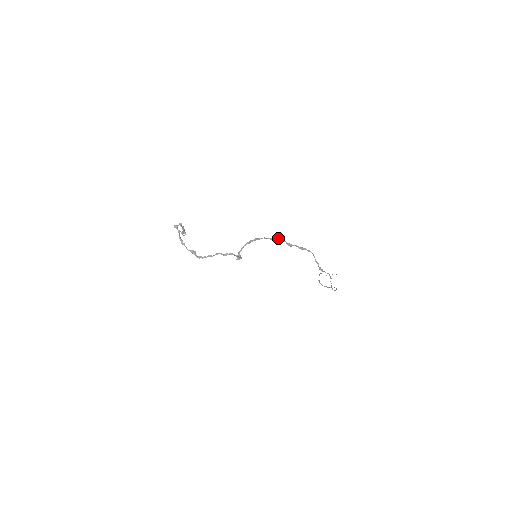
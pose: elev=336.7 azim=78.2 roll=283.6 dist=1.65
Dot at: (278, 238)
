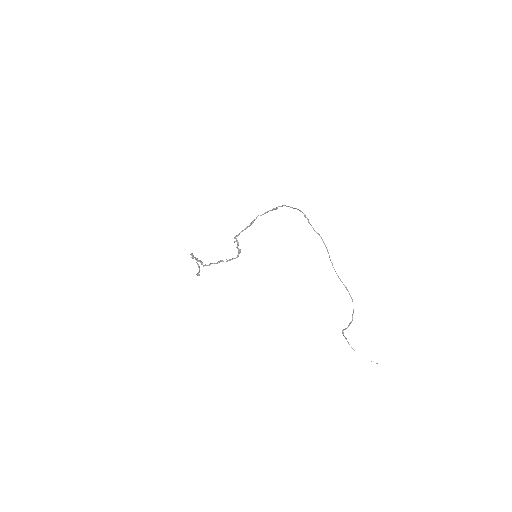
Dot at: occluded
